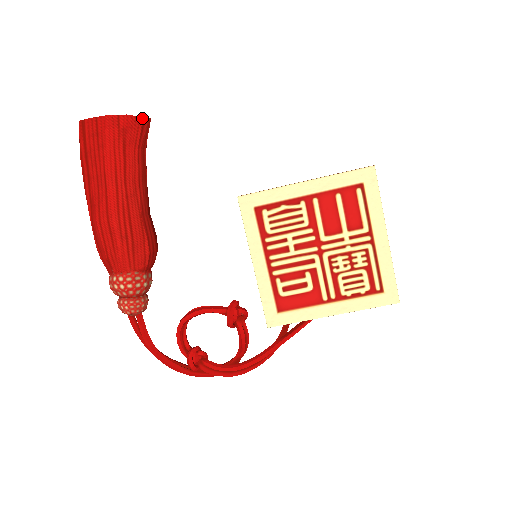
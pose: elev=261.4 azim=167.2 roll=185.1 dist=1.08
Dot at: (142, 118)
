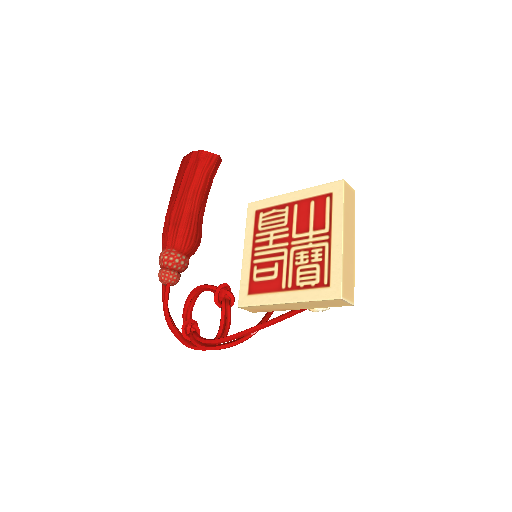
Dot at: (212, 154)
